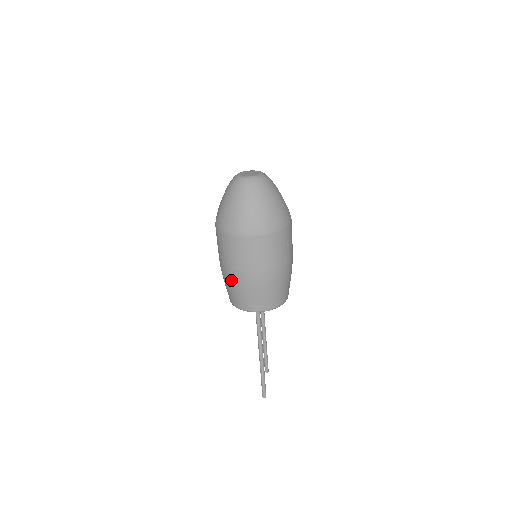
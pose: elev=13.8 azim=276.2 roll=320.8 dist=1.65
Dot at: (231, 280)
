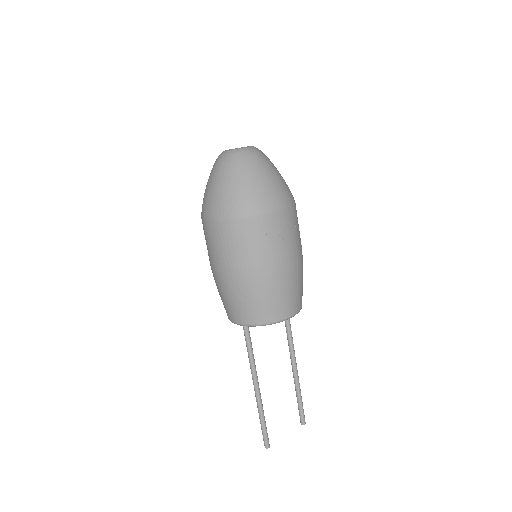
Dot at: occluded
